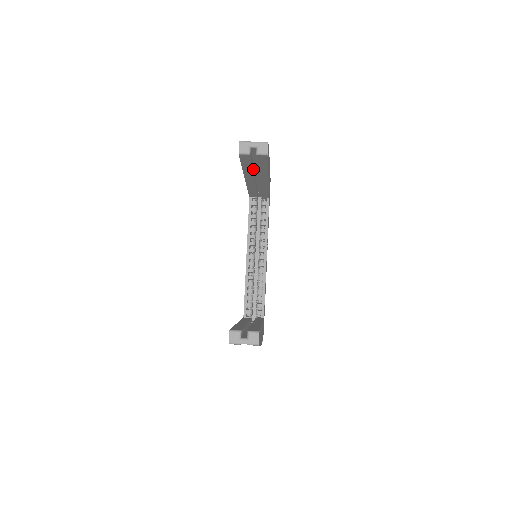
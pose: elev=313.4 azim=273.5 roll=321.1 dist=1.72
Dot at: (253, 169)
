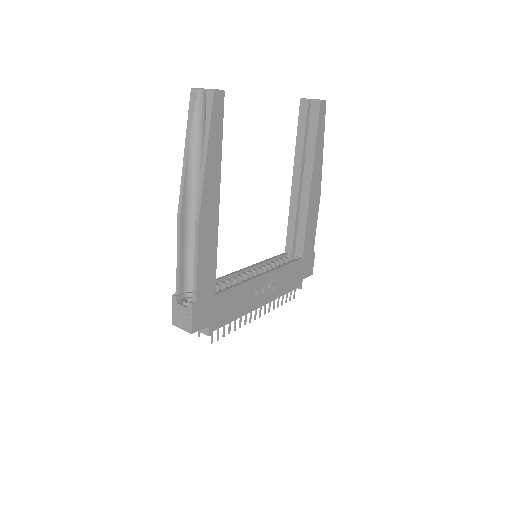
Dot at: (304, 155)
